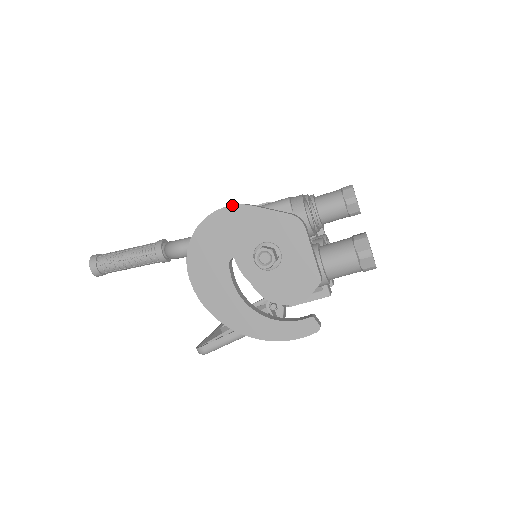
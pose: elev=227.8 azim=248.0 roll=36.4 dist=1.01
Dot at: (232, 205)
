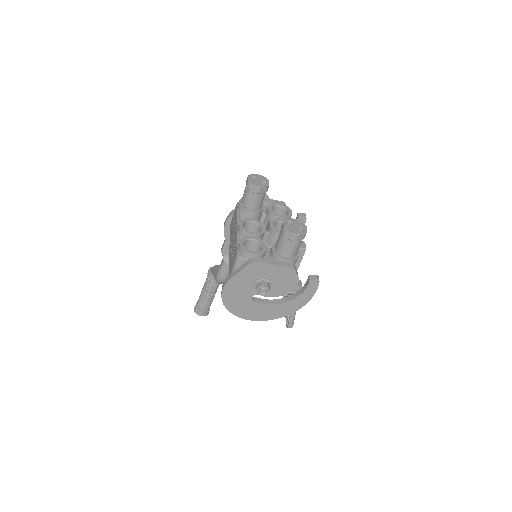
Dot at: (224, 287)
